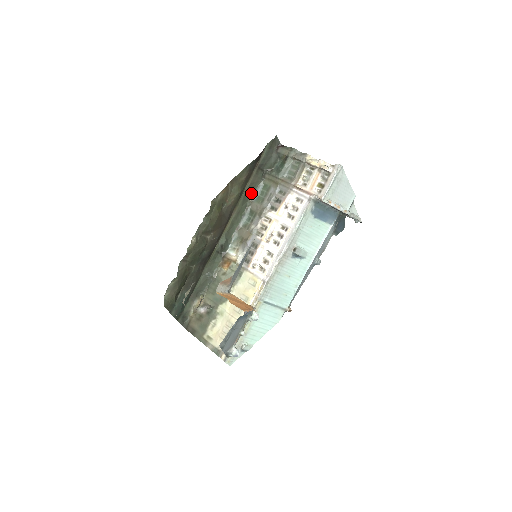
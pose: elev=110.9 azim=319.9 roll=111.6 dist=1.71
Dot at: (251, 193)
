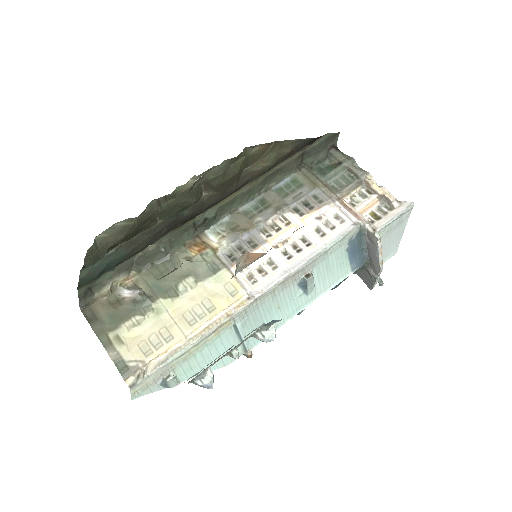
Dot at: (275, 178)
